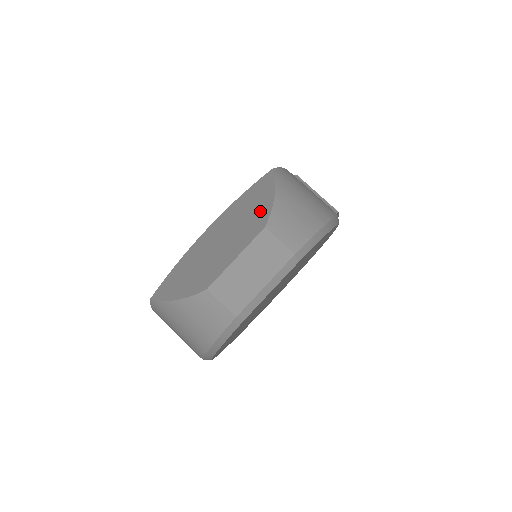
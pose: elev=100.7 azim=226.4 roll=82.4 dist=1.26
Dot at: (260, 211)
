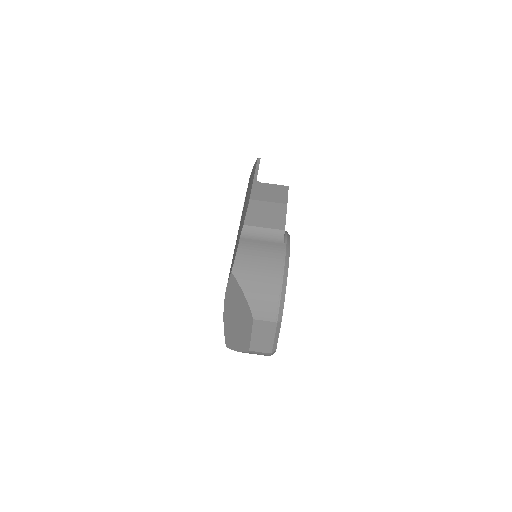
Dot at: (244, 306)
